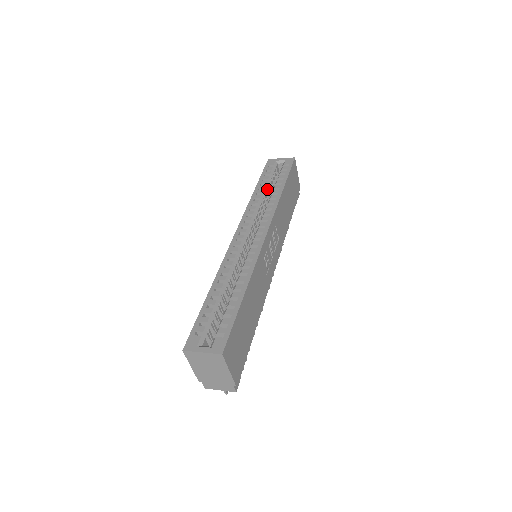
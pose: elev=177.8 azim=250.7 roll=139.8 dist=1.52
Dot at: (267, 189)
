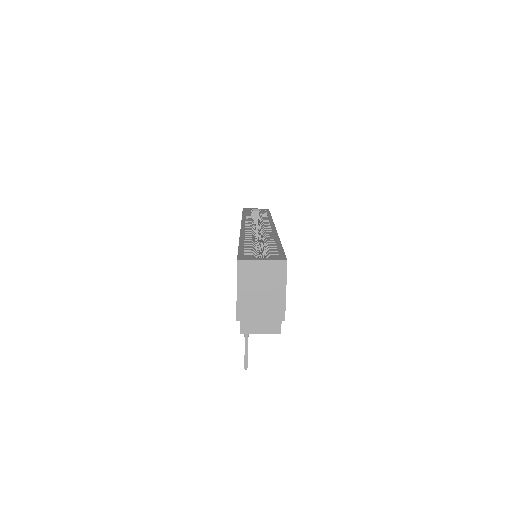
Dot at: occluded
